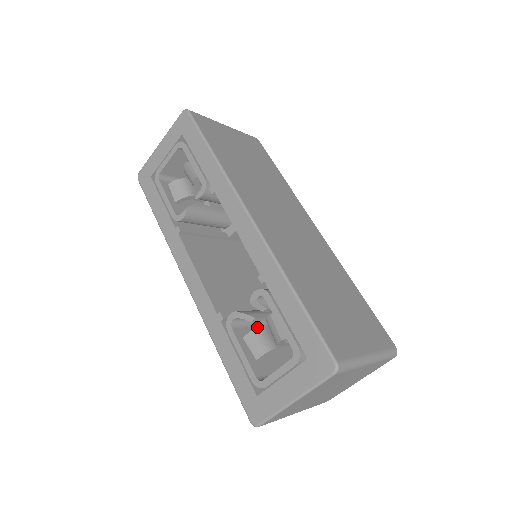
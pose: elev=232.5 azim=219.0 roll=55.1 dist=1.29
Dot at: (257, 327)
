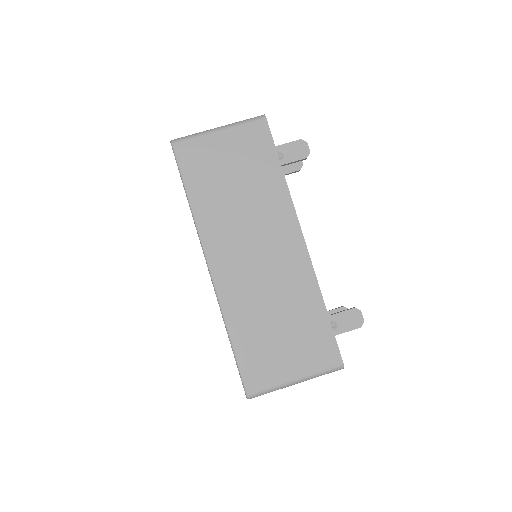
Dot at: occluded
